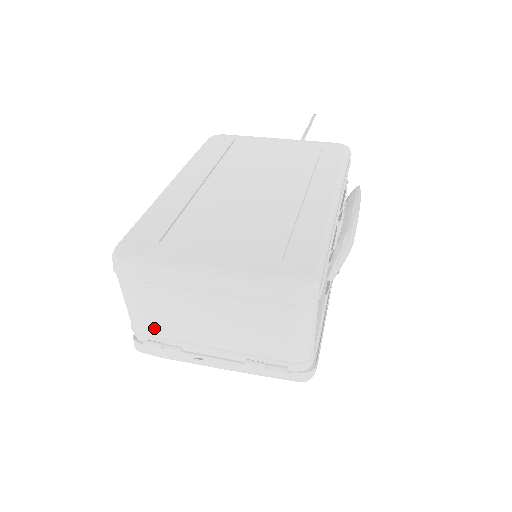
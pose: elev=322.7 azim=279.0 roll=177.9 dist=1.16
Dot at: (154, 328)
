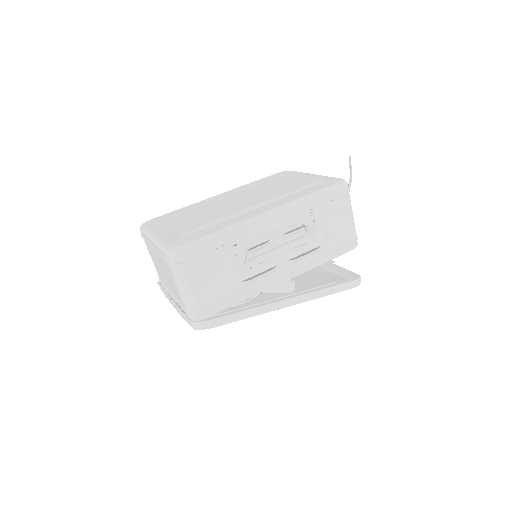
Dot at: (159, 274)
